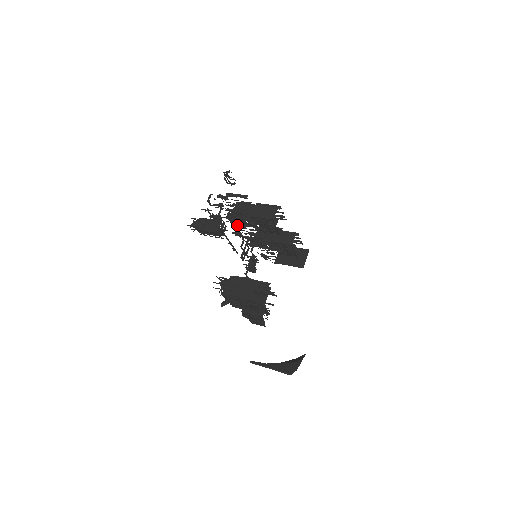
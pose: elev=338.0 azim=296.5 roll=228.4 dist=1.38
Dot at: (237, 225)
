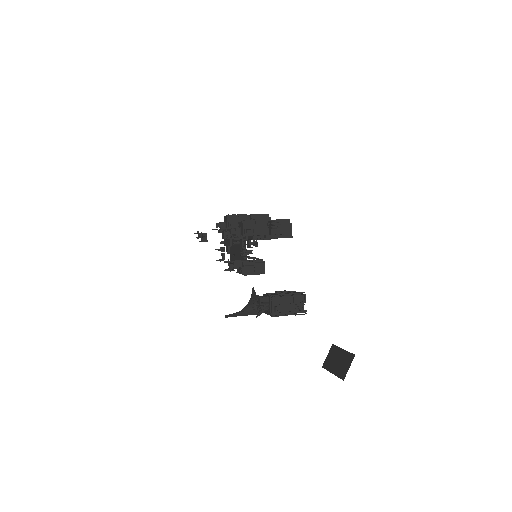
Dot at: occluded
